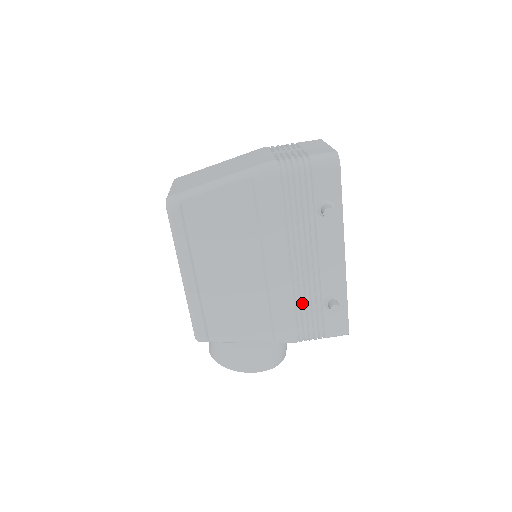
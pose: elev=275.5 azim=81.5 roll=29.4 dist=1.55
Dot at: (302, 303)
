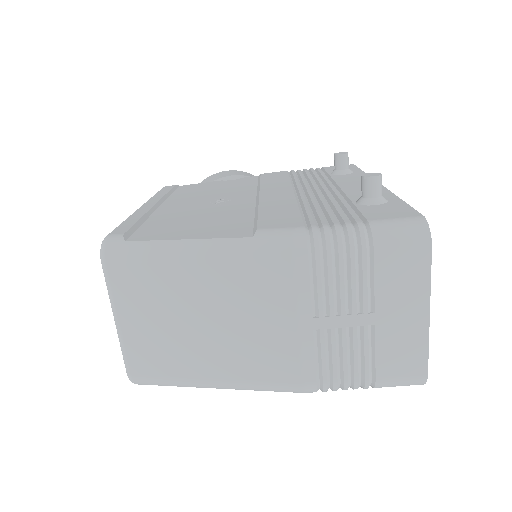
Dot at: occluded
